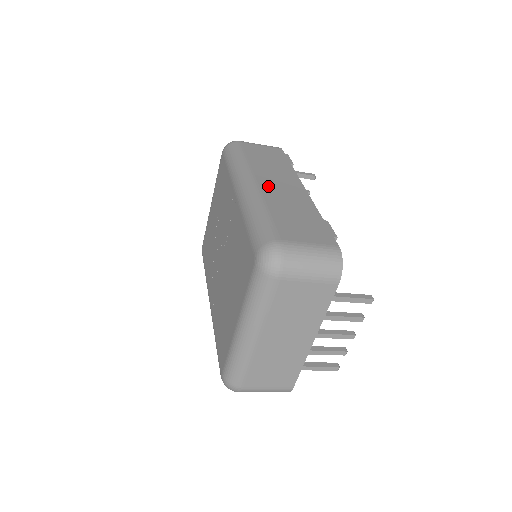
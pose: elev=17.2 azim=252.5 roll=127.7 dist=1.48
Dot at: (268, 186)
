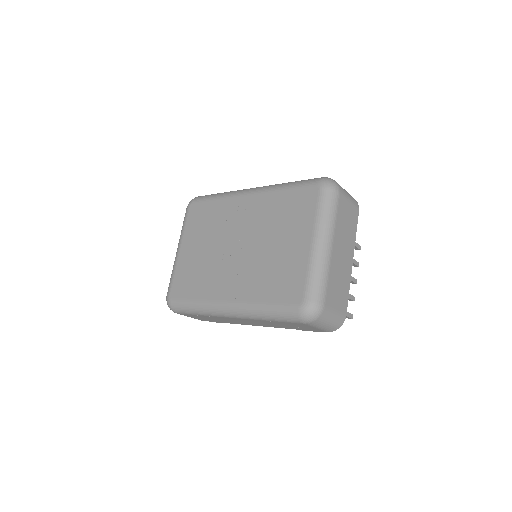
Dot at: occluded
